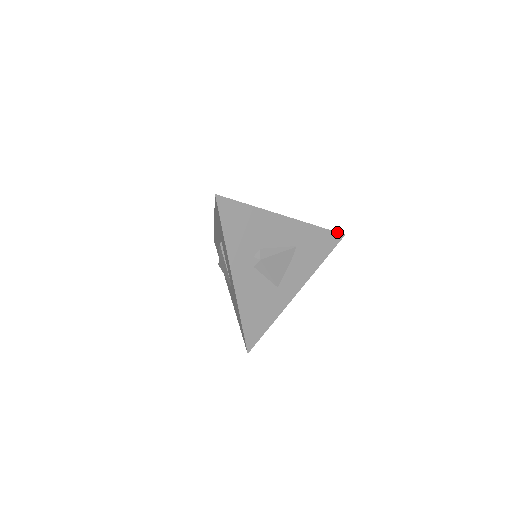
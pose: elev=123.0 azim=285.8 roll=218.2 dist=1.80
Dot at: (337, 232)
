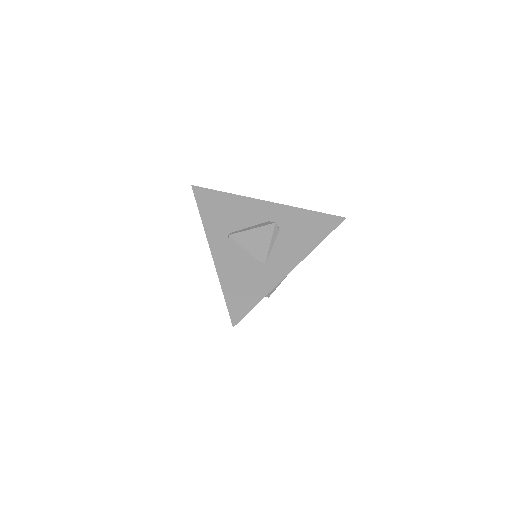
Dot at: occluded
